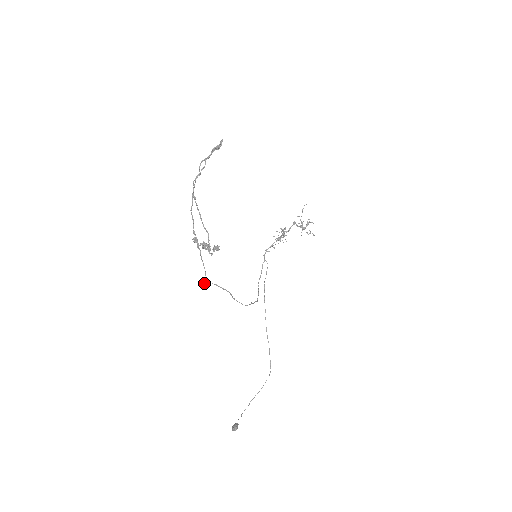
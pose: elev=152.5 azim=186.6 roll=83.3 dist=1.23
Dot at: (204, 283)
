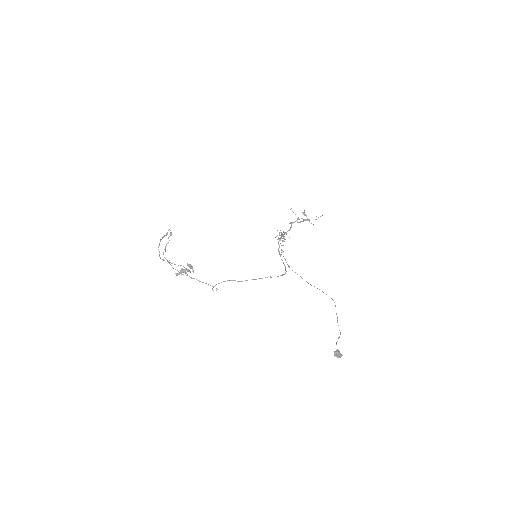
Dot at: occluded
